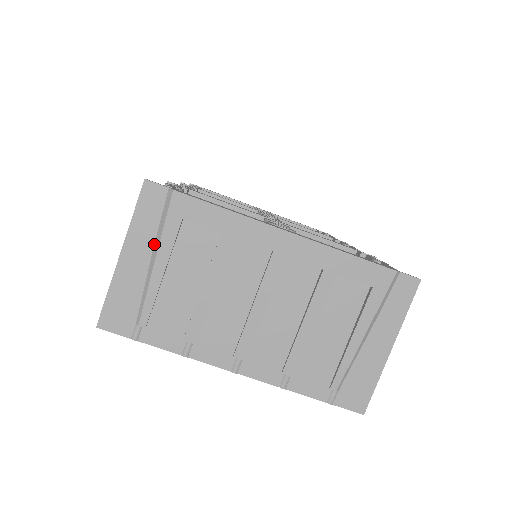
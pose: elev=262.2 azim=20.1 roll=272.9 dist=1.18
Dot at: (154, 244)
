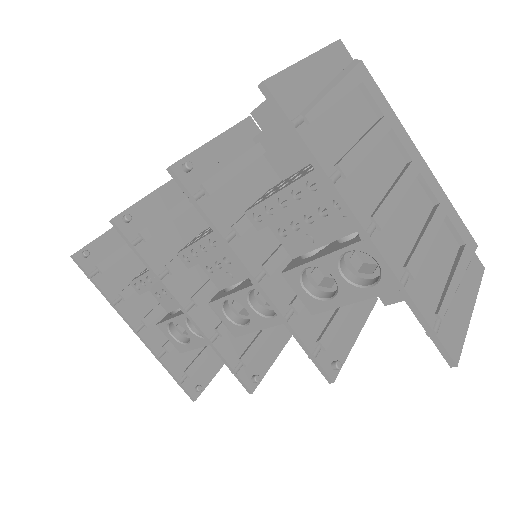
Dot at: (334, 78)
